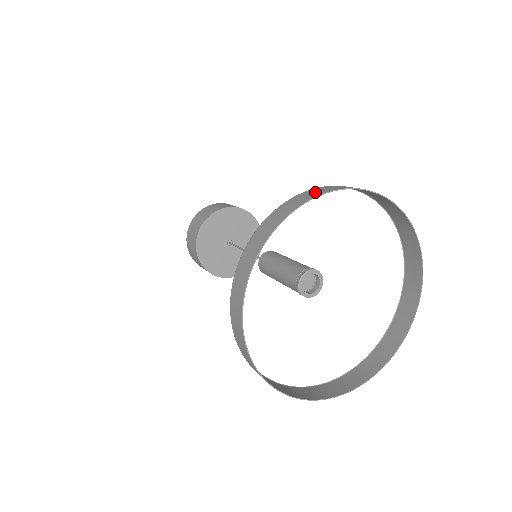
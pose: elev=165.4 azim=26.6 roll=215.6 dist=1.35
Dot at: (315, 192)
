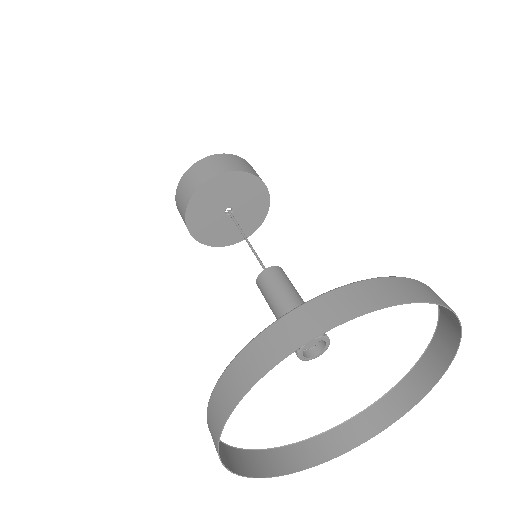
Dot at: (234, 385)
